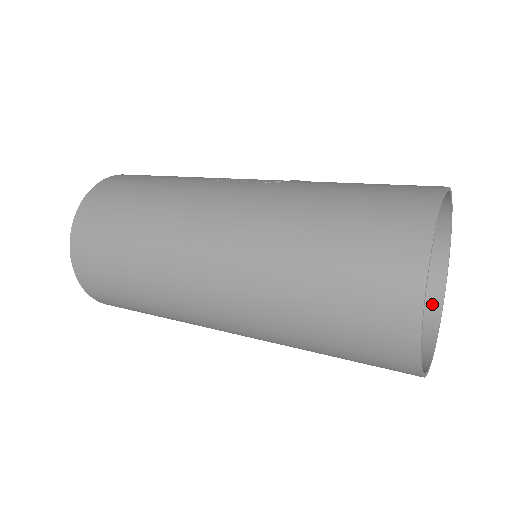
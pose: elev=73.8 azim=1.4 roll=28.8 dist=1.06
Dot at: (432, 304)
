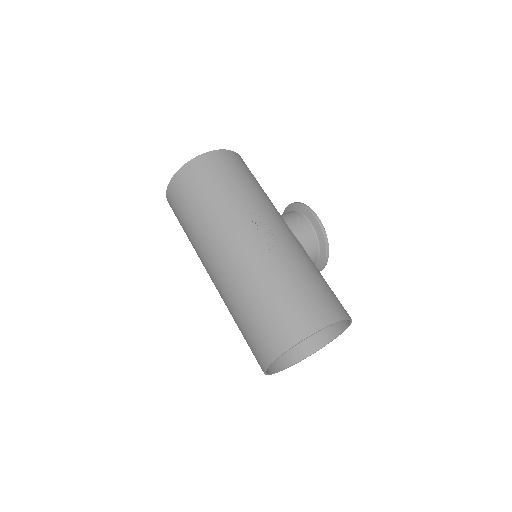
Dot at: (326, 338)
